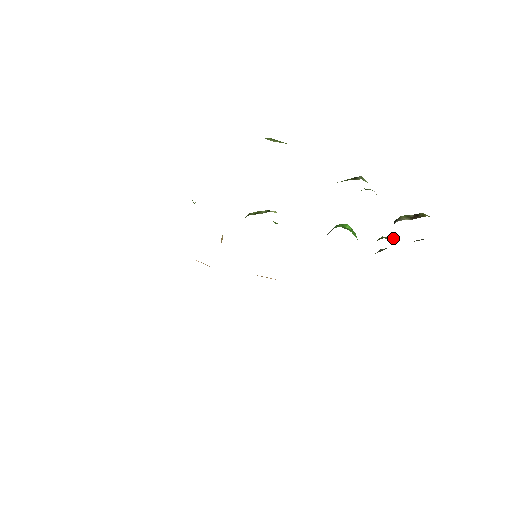
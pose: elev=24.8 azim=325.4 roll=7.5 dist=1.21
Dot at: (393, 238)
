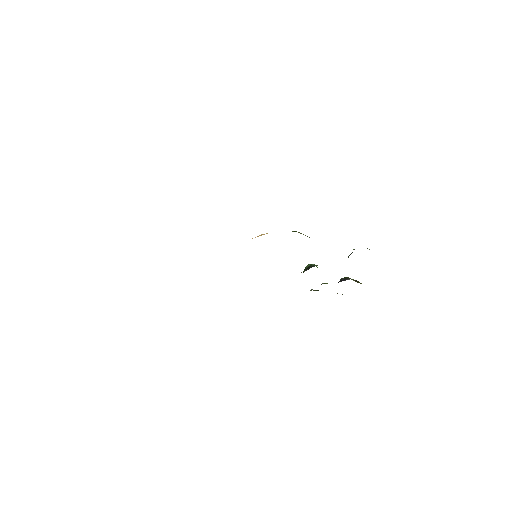
Dot at: occluded
